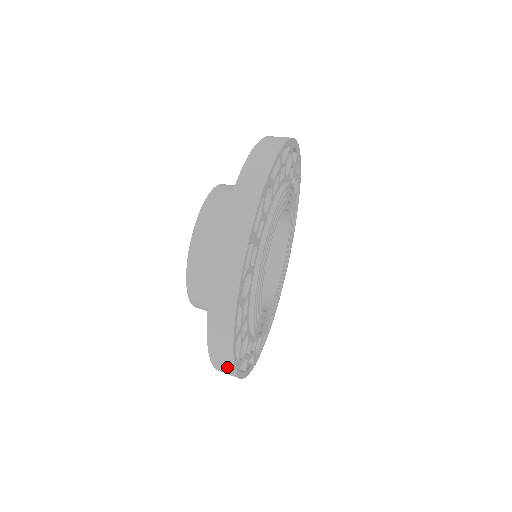
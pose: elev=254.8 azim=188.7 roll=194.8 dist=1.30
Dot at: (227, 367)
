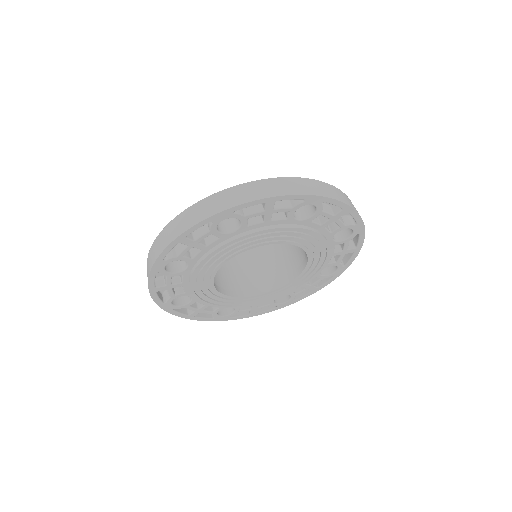
Dot at: (155, 255)
